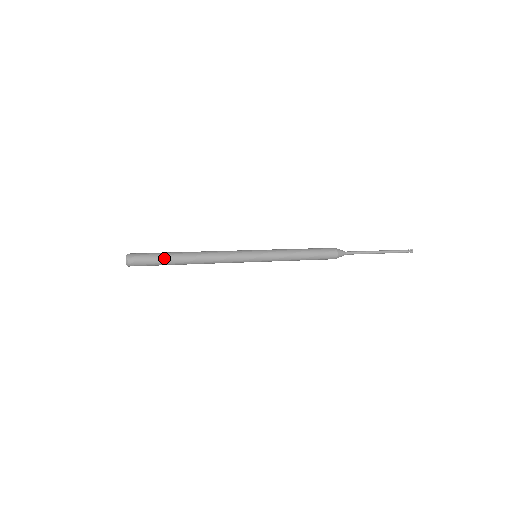
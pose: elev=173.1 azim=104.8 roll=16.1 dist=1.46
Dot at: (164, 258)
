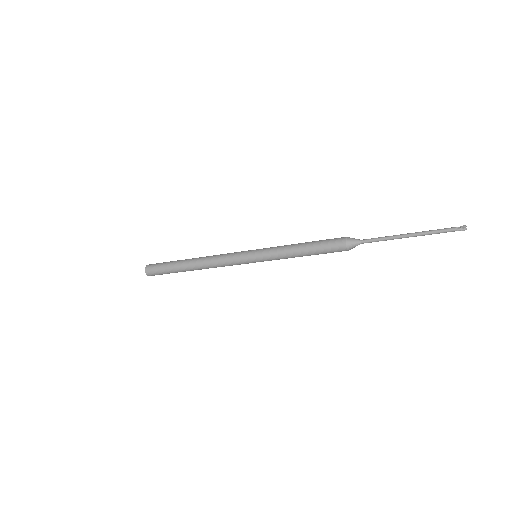
Dot at: (172, 268)
